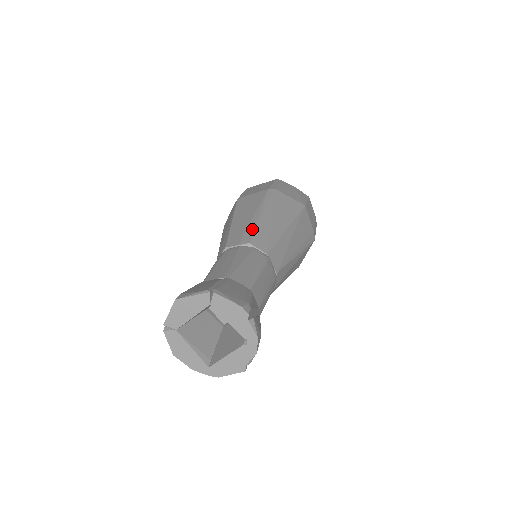
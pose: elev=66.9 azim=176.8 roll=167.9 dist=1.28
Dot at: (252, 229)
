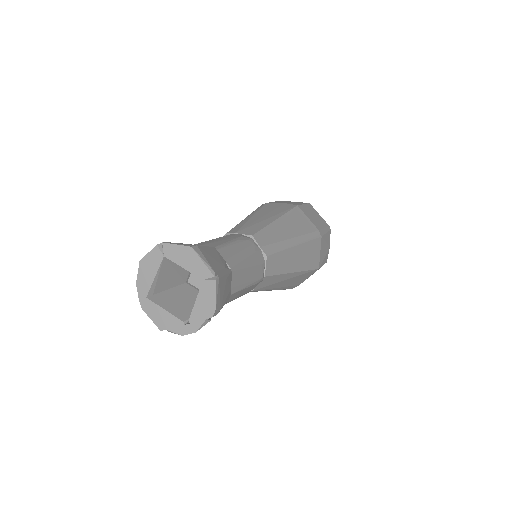
Dot at: (279, 248)
